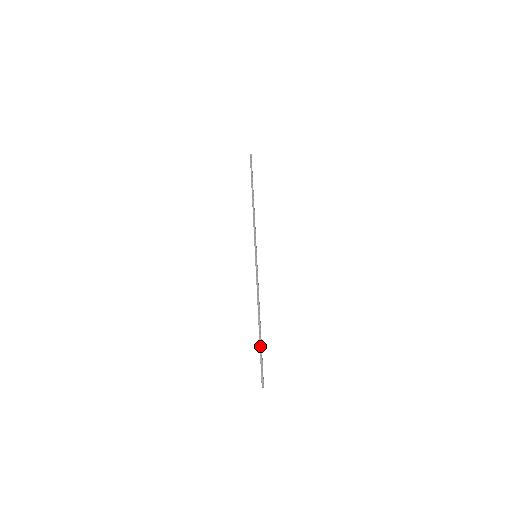
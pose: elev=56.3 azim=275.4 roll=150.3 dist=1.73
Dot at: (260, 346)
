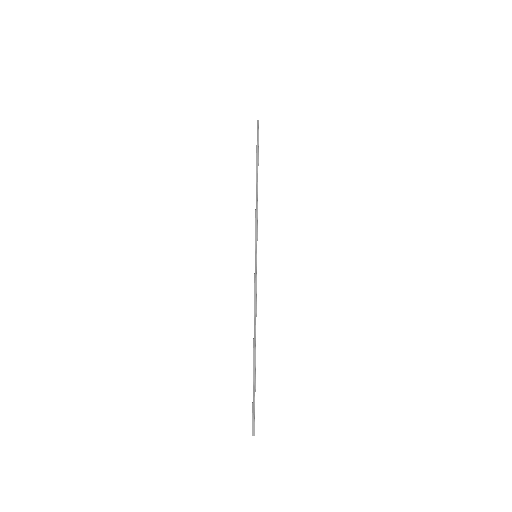
Dot at: (253, 379)
